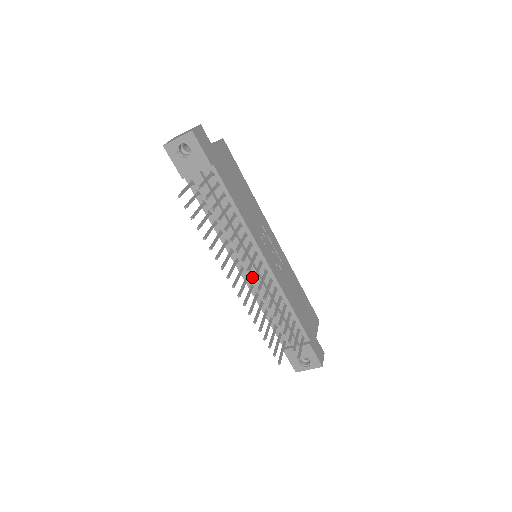
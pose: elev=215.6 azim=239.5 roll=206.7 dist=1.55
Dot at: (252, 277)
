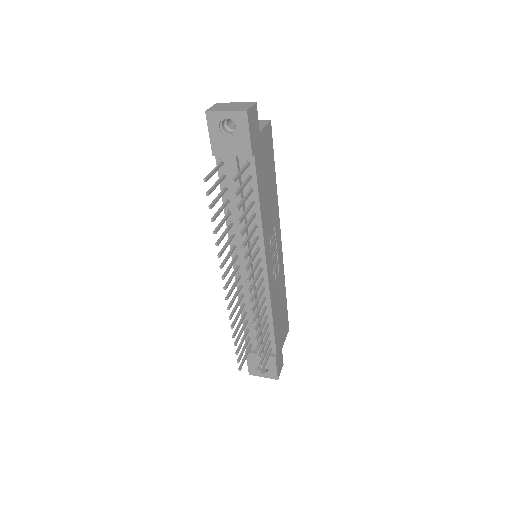
Dot at: (245, 278)
